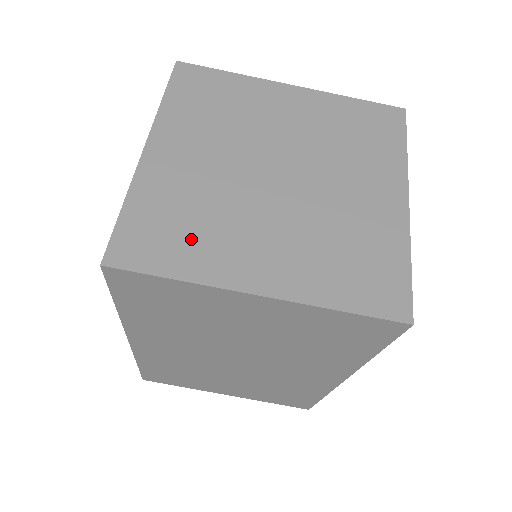
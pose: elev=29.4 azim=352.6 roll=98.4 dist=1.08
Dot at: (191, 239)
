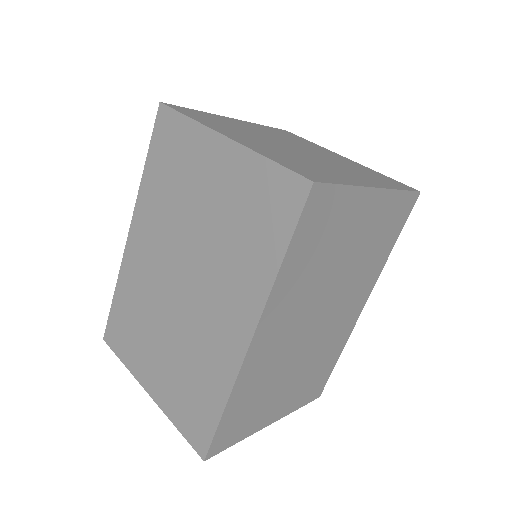
Dot at: (320, 171)
